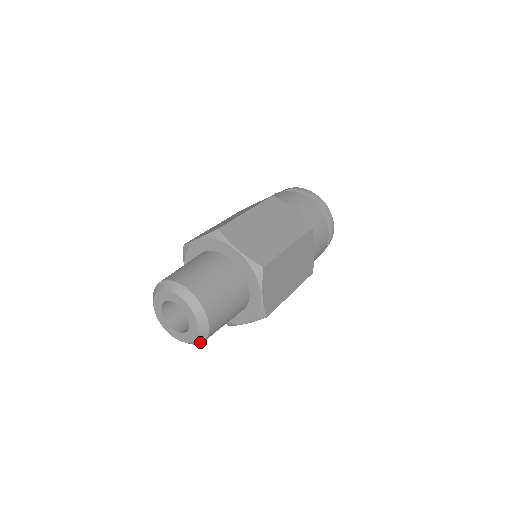
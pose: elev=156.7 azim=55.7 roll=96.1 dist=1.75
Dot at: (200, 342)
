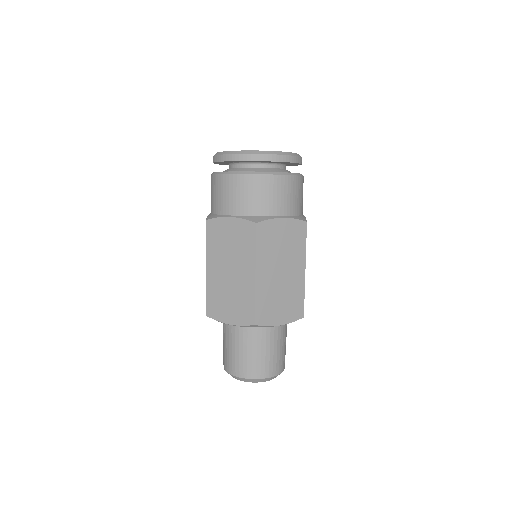
Dot at: occluded
